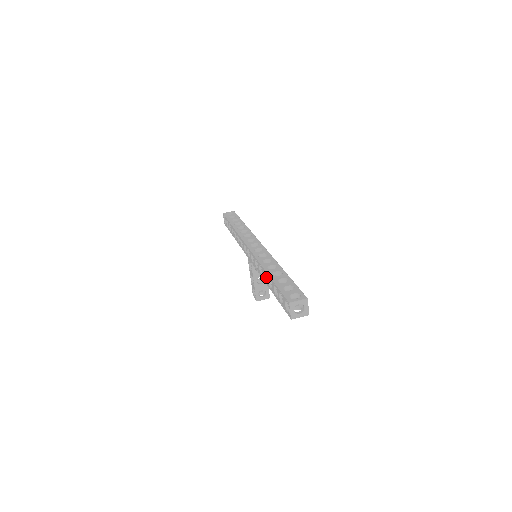
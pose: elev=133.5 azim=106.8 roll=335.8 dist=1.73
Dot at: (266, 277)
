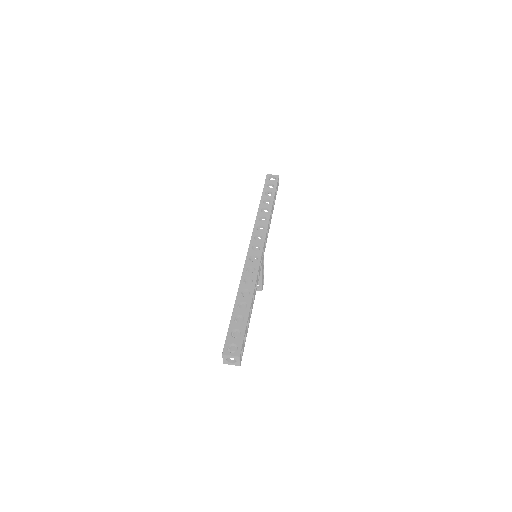
Dot at: occluded
